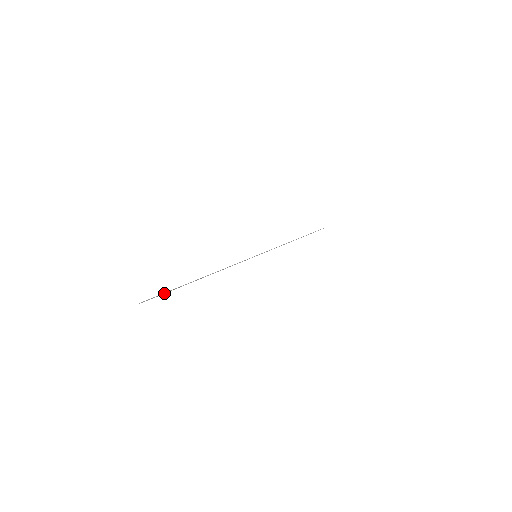
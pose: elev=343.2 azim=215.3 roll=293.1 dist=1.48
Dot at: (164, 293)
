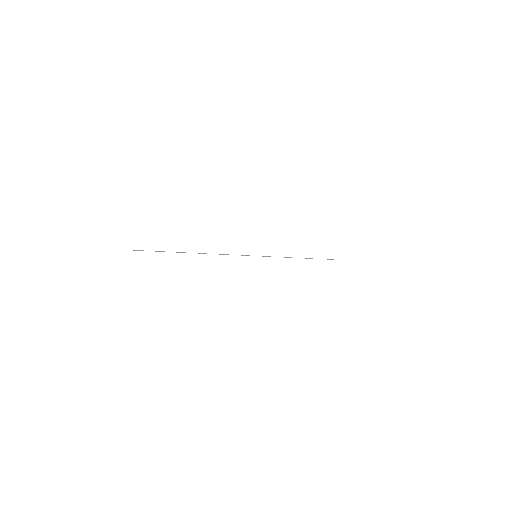
Dot at: (158, 251)
